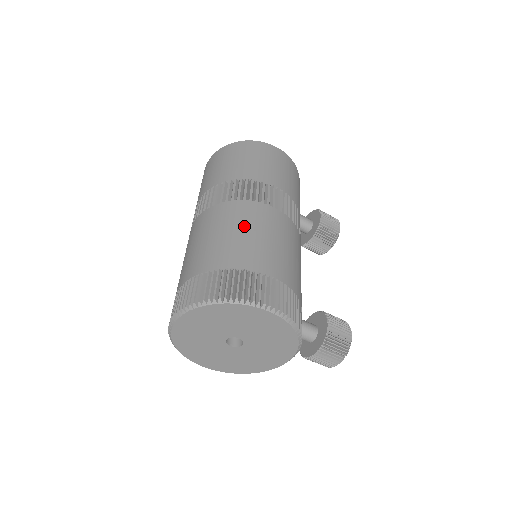
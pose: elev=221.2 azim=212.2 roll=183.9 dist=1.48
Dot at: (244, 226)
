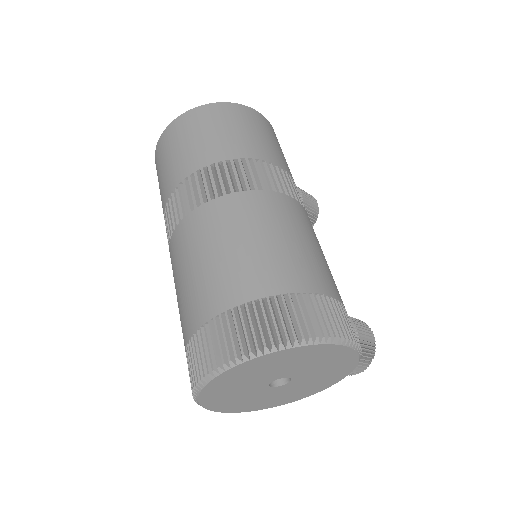
Dot at: (273, 229)
